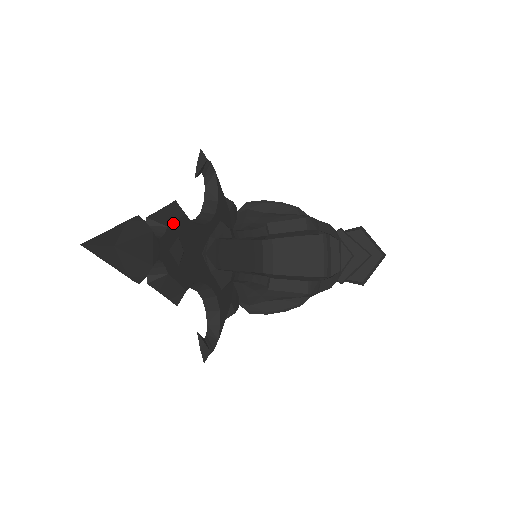
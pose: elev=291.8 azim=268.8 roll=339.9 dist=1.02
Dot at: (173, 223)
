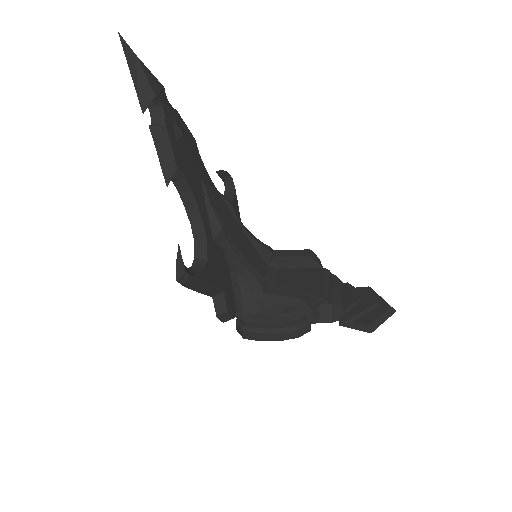
Dot at: (182, 120)
